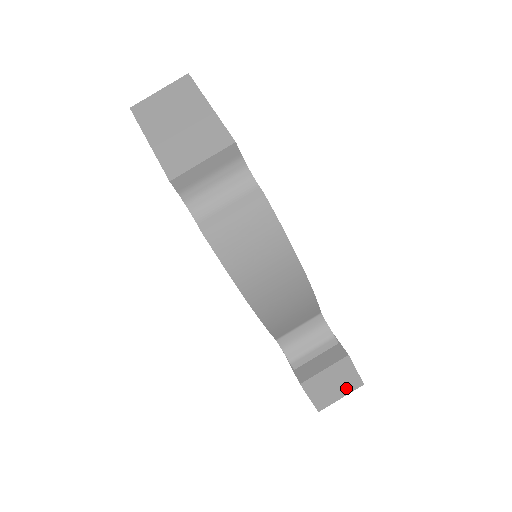
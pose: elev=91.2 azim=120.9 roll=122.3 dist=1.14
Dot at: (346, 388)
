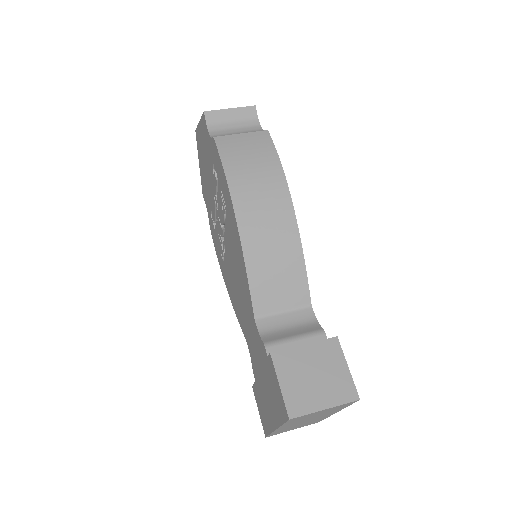
Dot at: (333, 393)
